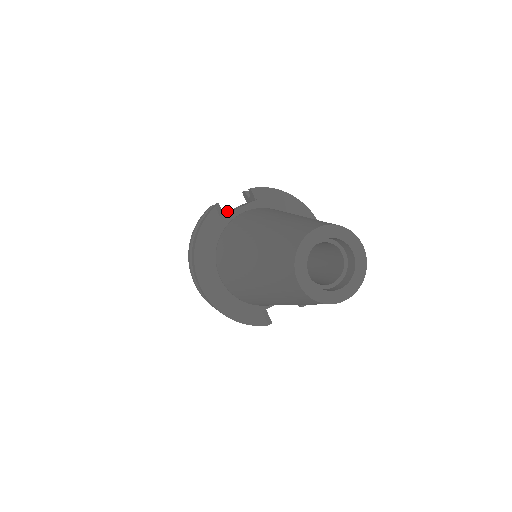
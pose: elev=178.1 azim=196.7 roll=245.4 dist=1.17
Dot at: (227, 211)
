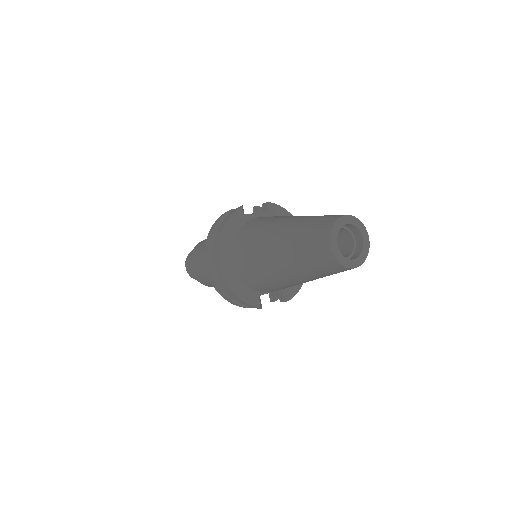
Dot at: occluded
